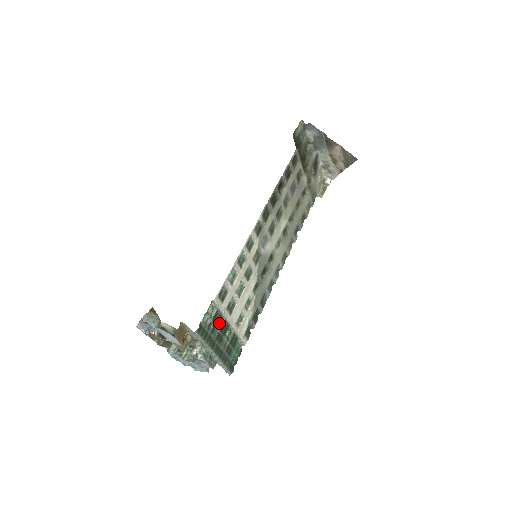
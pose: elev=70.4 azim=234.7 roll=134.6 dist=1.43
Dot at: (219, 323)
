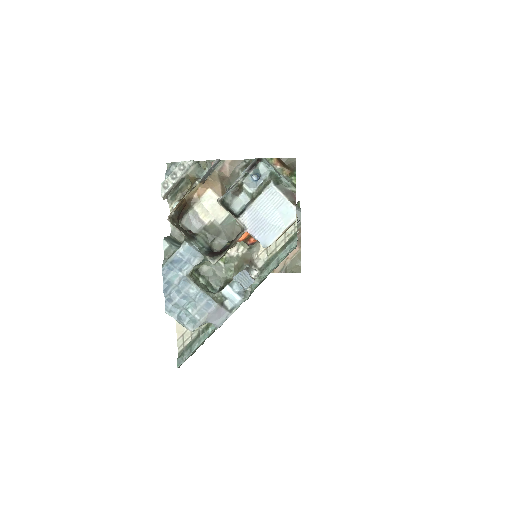
Dot at: occluded
